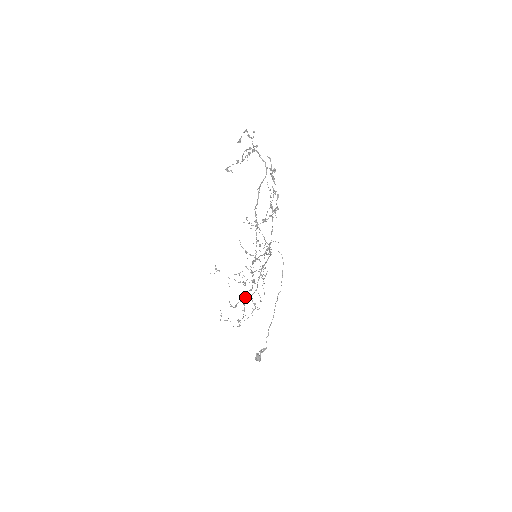
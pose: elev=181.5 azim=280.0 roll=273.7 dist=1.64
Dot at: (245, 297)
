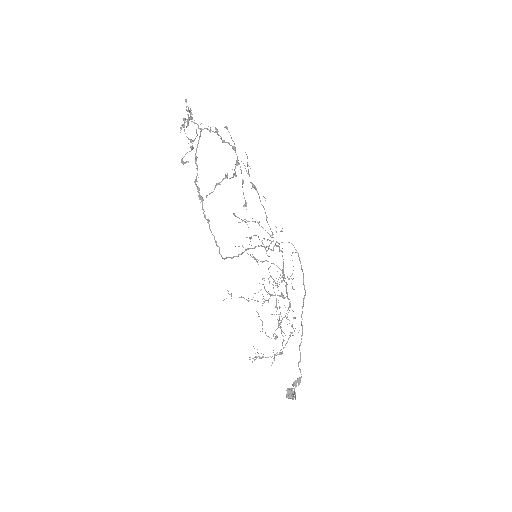
Dot at: occluded
